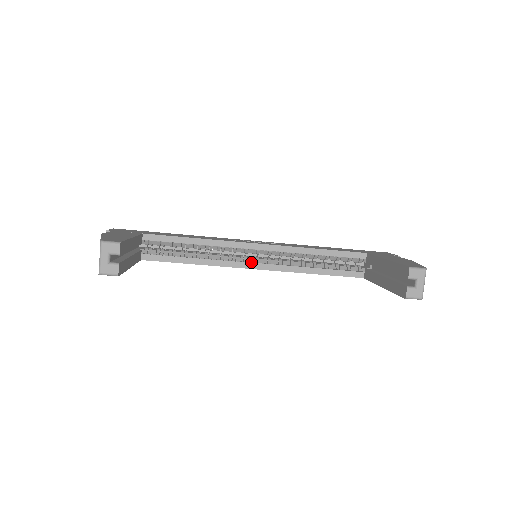
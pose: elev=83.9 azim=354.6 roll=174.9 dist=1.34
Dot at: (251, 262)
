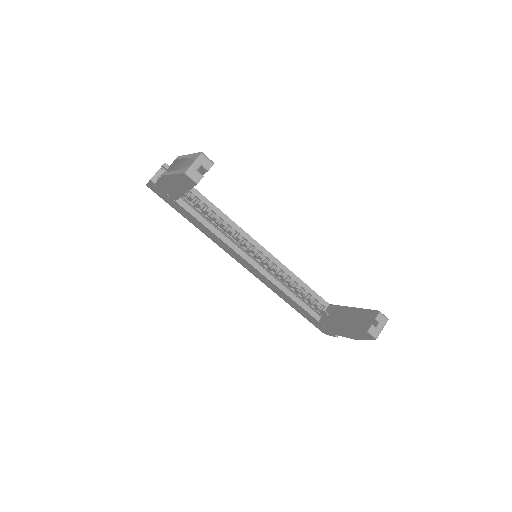
Dot at: (251, 257)
